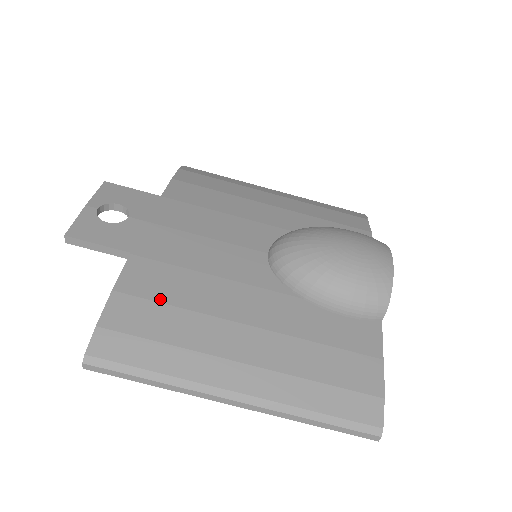
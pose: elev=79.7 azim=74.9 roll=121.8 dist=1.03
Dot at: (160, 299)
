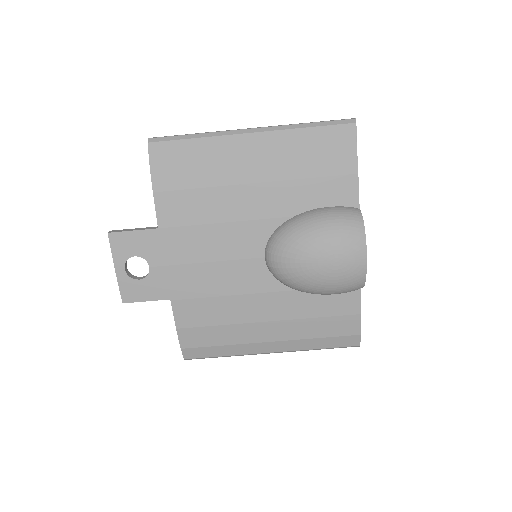
Dot at: (206, 324)
